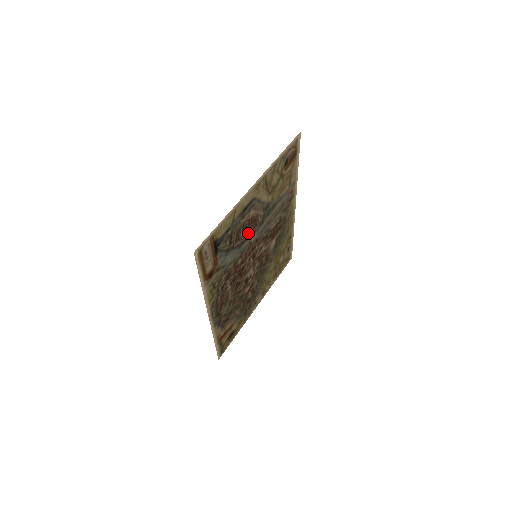
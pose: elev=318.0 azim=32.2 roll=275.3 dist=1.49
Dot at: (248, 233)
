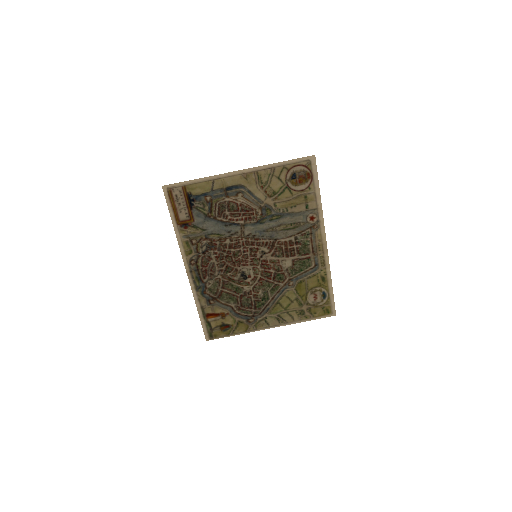
Dot at: (238, 219)
